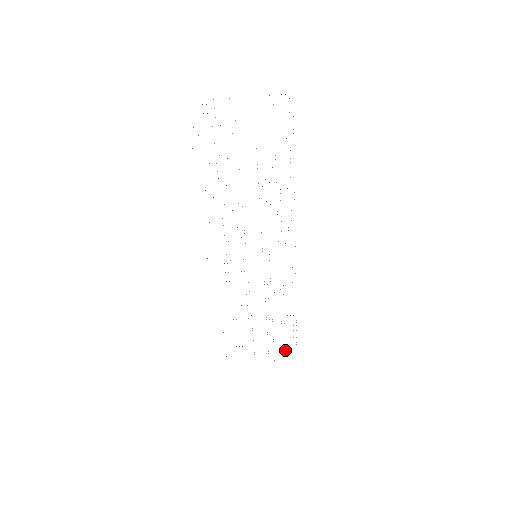
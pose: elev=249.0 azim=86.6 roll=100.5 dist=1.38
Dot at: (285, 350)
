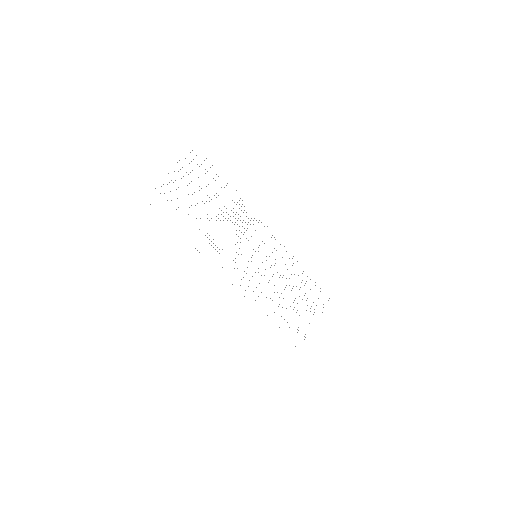
Dot at: occluded
